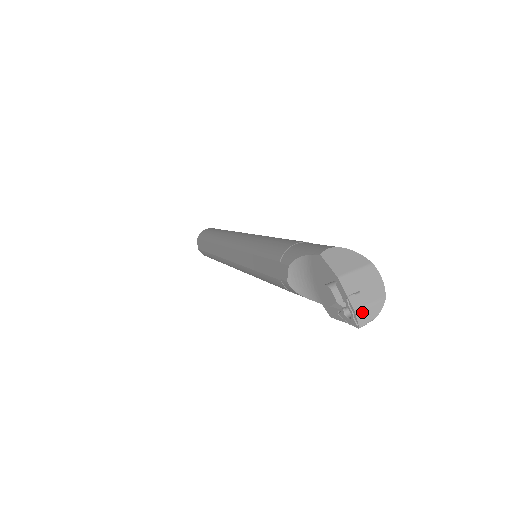
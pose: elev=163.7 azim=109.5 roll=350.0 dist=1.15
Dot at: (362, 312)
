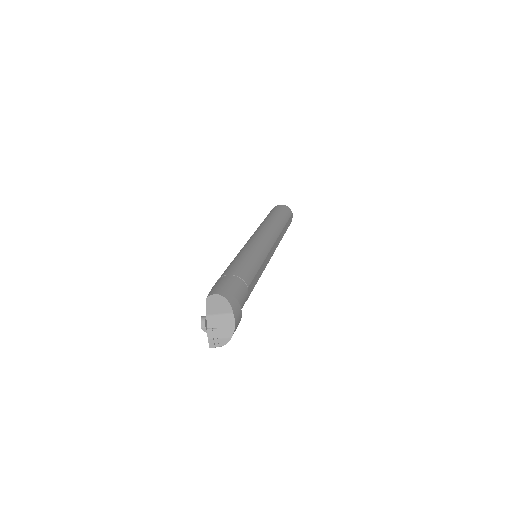
Dot at: (213, 340)
